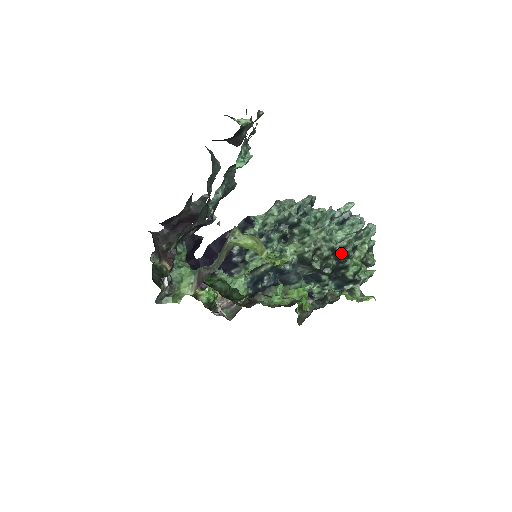
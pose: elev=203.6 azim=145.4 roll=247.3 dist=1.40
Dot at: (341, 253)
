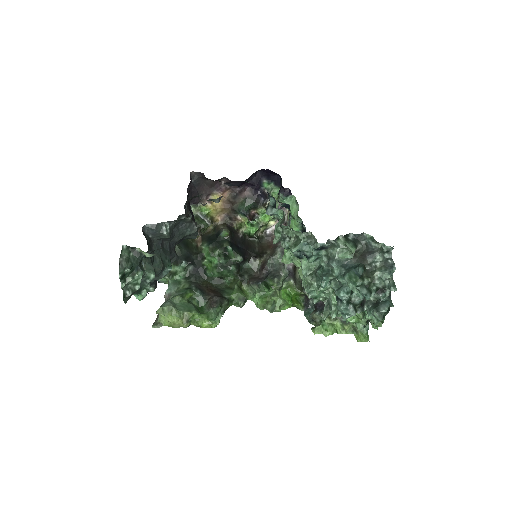
Dot at: occluded
